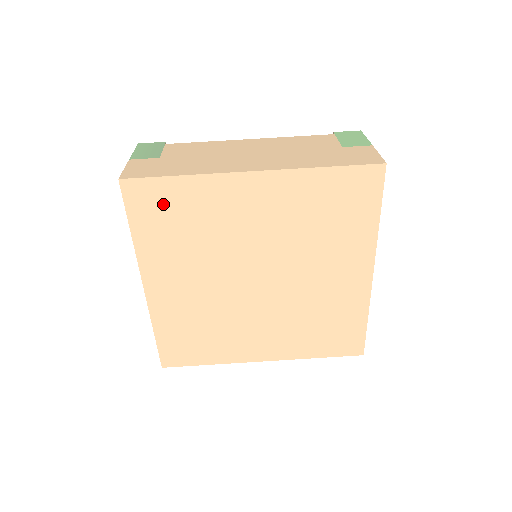
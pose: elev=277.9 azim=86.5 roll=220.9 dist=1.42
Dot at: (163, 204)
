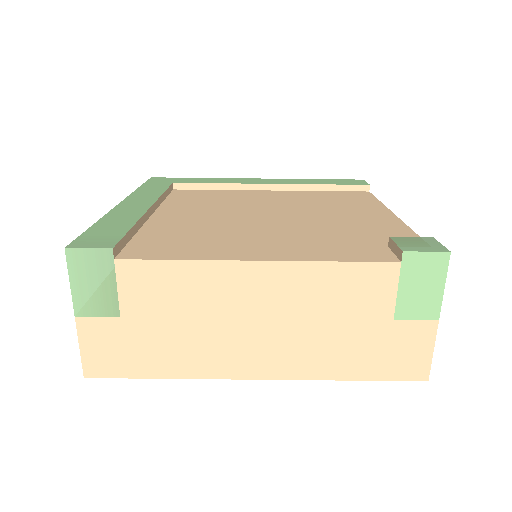
Dot at: occluded
